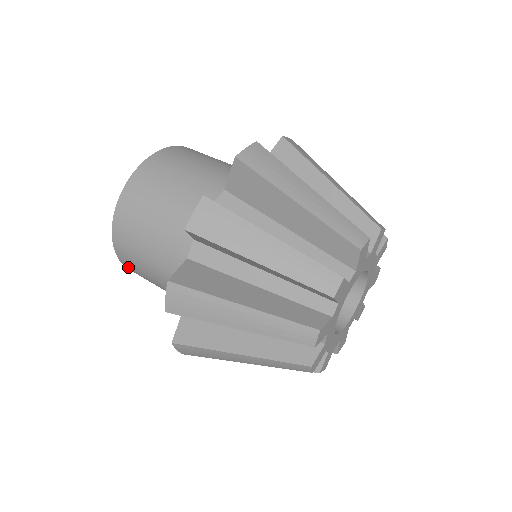
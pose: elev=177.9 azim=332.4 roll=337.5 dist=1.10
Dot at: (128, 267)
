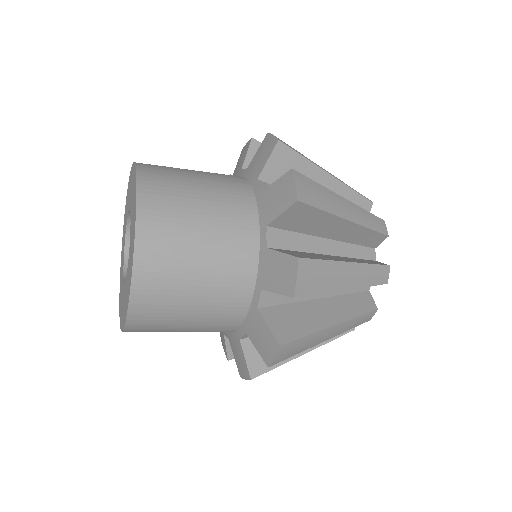
Dot at: (146, 260)
